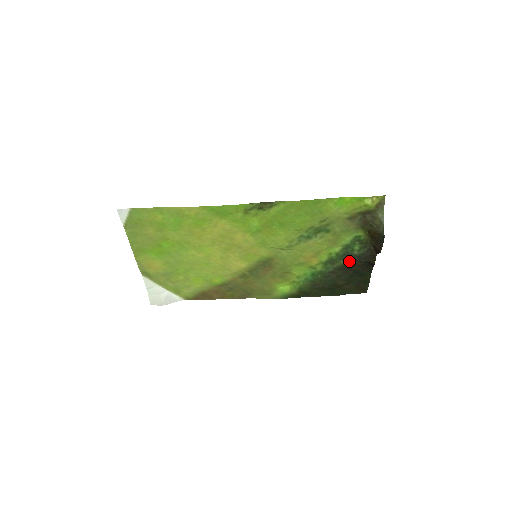
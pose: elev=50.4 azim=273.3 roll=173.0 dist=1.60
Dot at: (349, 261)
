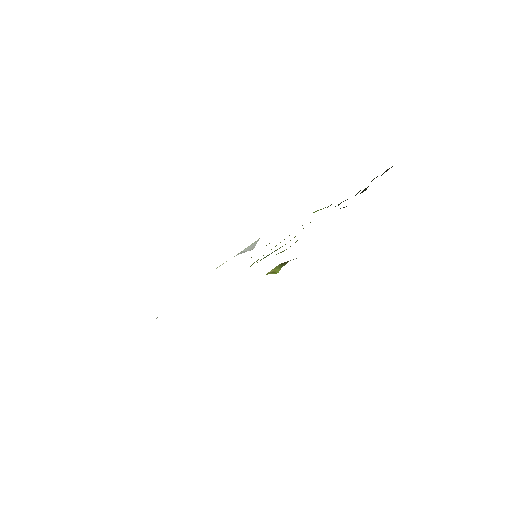
Dot at: (340, 208)
